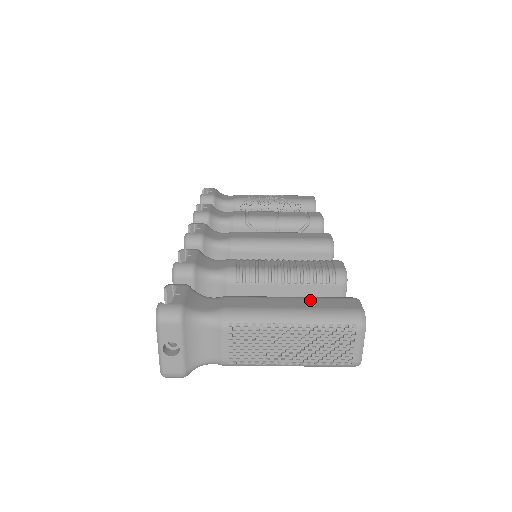
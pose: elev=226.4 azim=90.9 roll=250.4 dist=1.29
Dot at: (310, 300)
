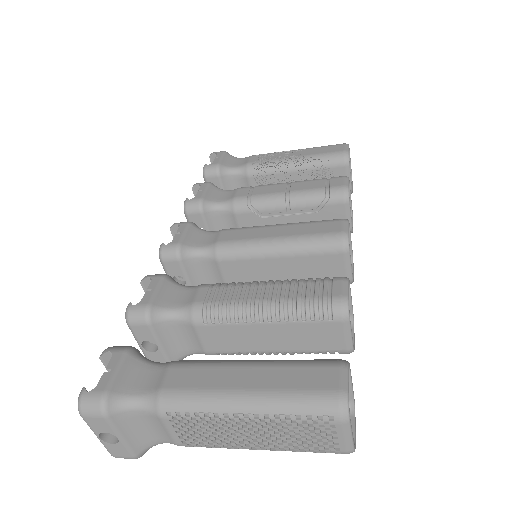
Dot at: (276, 371)
